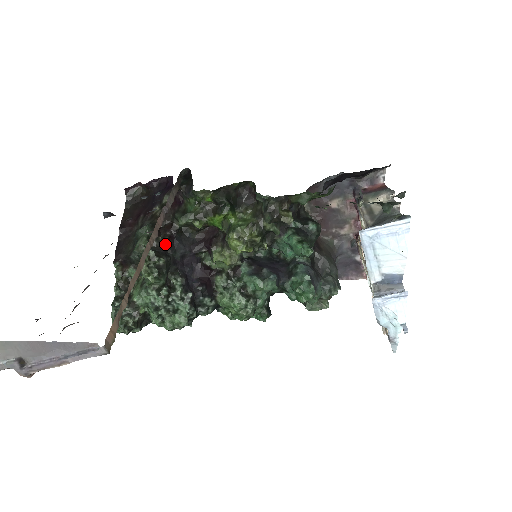
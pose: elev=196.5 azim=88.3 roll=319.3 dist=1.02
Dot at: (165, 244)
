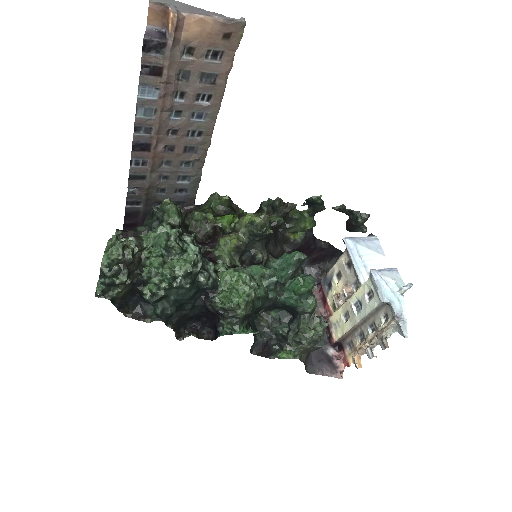
Dot at: occluded
